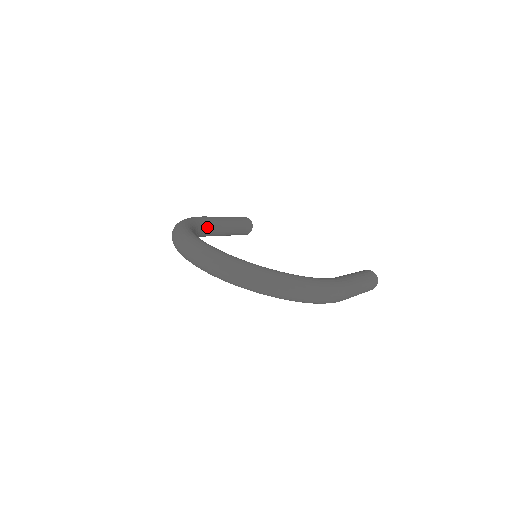
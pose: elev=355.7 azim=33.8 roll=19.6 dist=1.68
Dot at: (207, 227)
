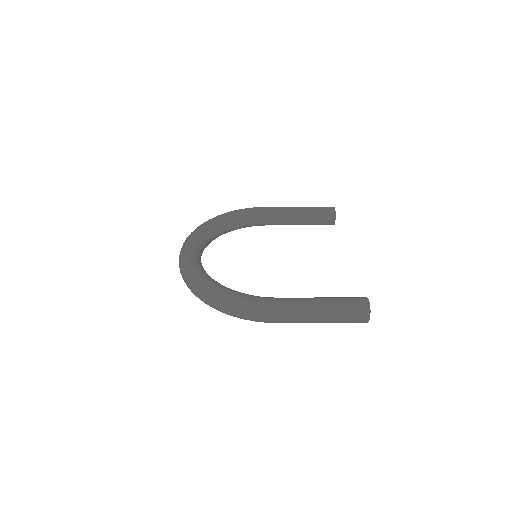
Dot at: (261, 218)
